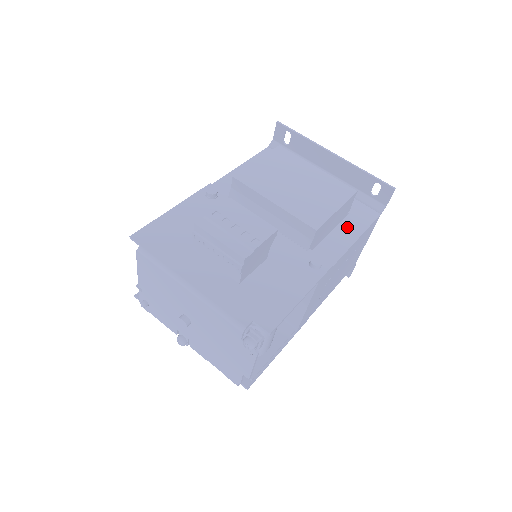
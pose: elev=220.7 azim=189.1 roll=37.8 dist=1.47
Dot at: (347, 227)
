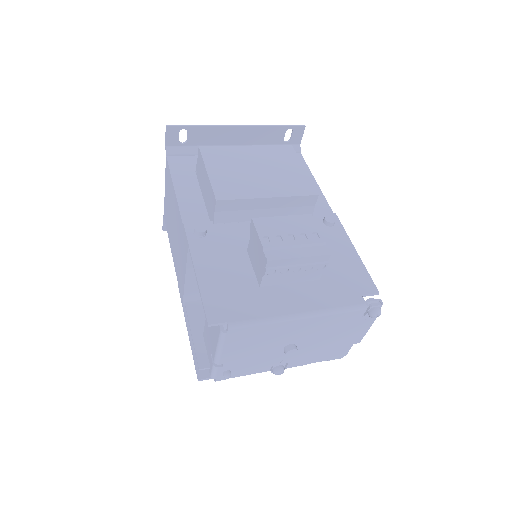
Dot at: occluded
